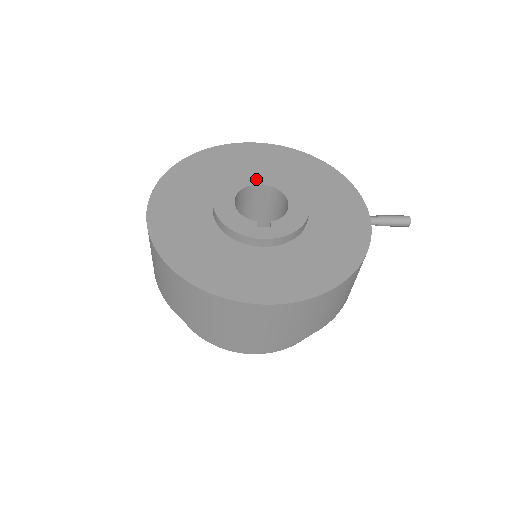
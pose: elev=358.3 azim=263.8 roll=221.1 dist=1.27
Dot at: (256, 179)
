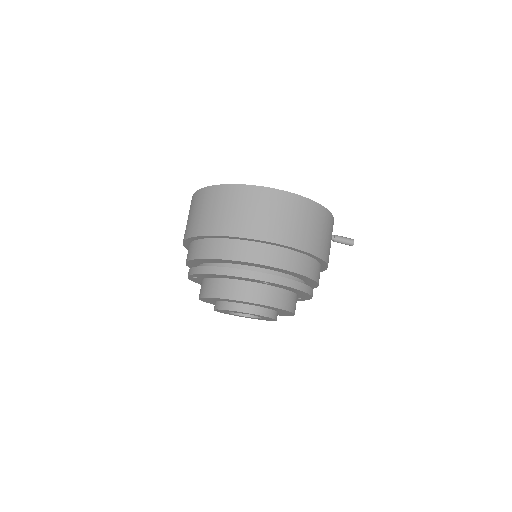
Dot at: occluded
